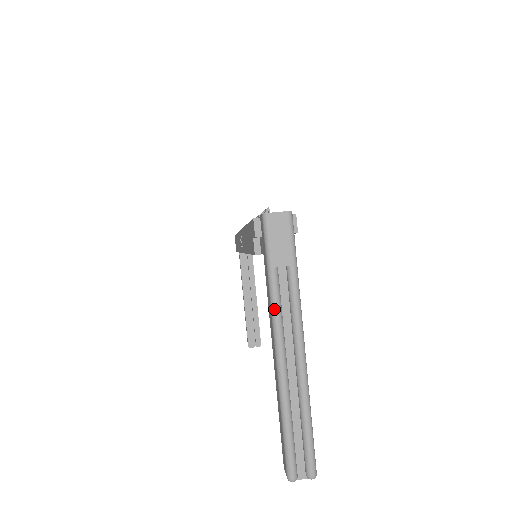
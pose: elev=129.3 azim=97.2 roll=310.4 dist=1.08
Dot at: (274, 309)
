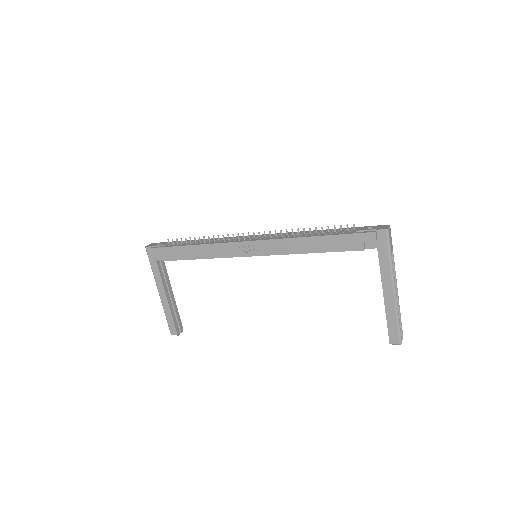
Dot at: (393, 272)
